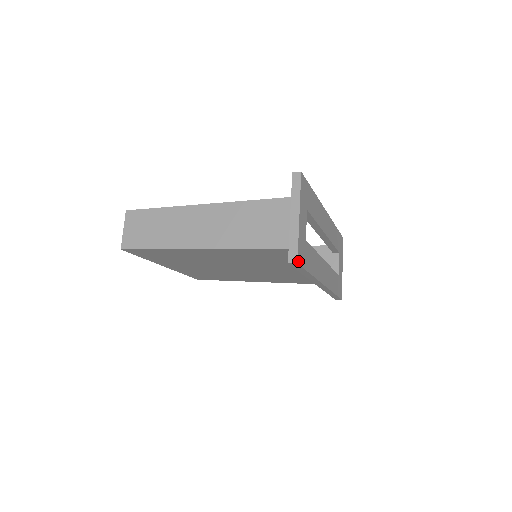
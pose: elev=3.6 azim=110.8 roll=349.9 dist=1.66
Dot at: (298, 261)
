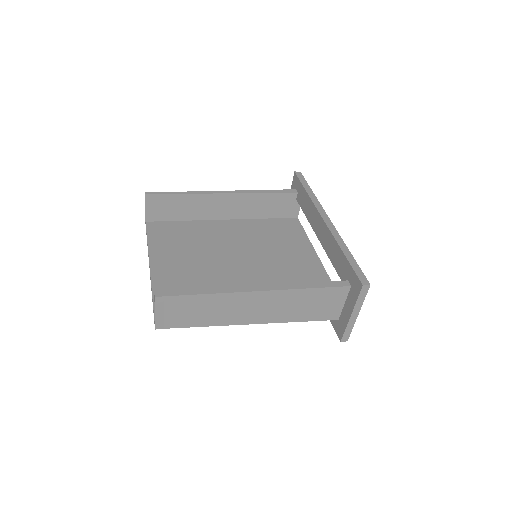
Dot at: (347, 338)
